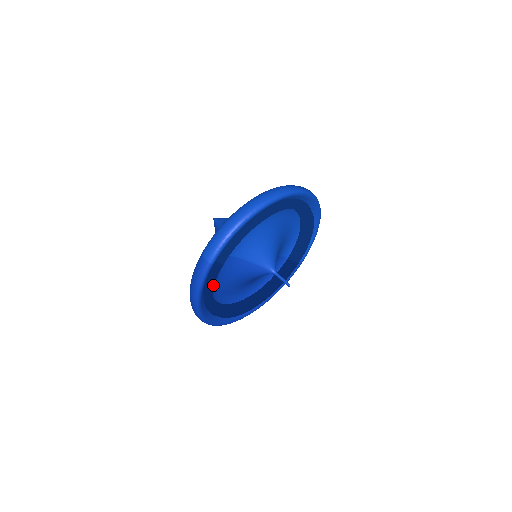
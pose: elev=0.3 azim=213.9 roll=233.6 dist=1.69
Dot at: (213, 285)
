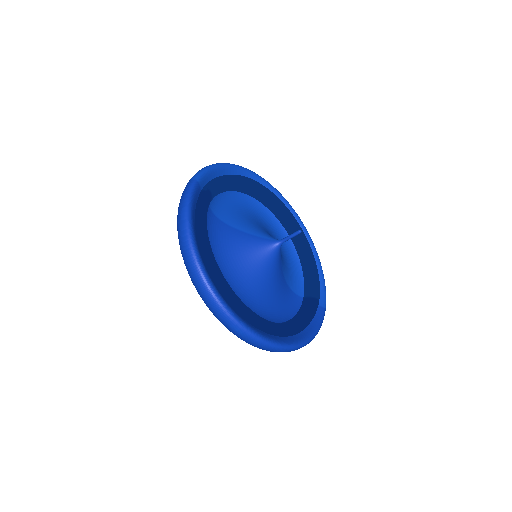
Dot at: (204, 212)
